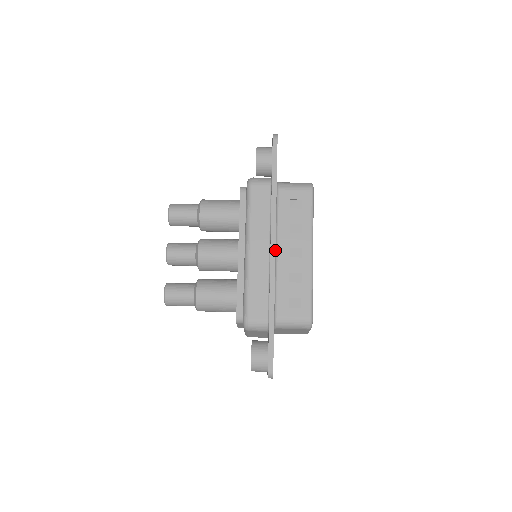
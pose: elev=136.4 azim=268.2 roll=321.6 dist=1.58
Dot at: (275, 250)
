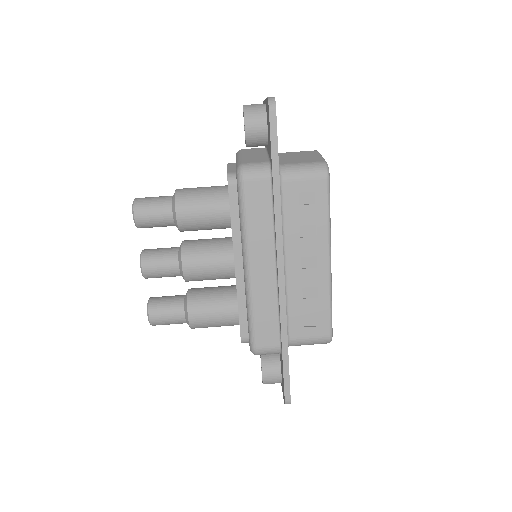
Dot at: (283, 268)
